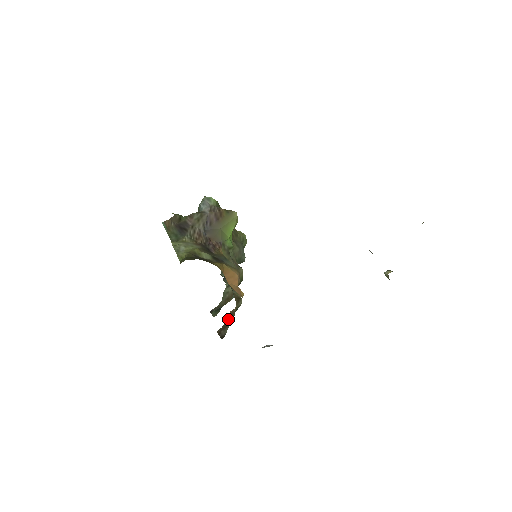
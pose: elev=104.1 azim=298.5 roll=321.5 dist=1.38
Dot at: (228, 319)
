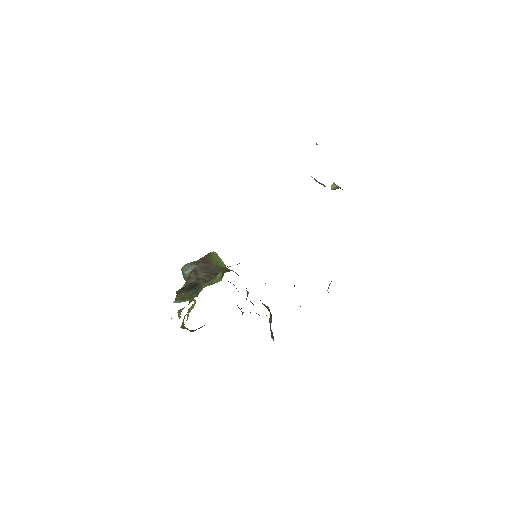
Dot at: occluded
